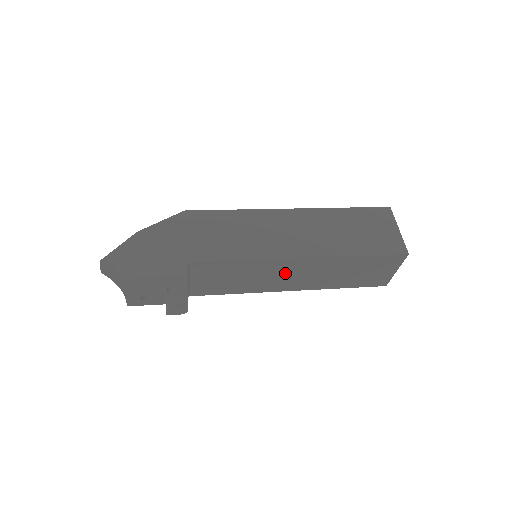
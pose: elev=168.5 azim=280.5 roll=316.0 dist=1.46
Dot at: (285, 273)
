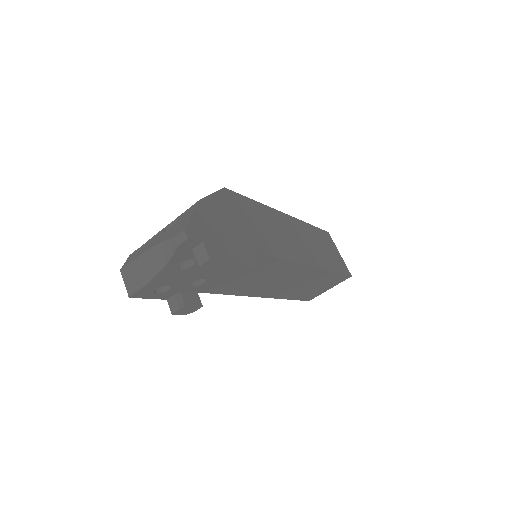
Dot at: (286, 279)
